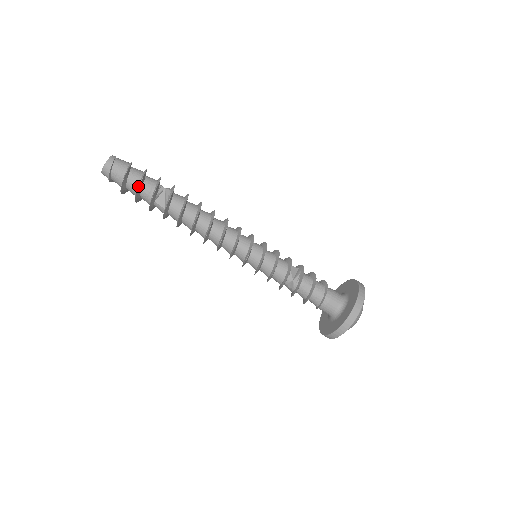
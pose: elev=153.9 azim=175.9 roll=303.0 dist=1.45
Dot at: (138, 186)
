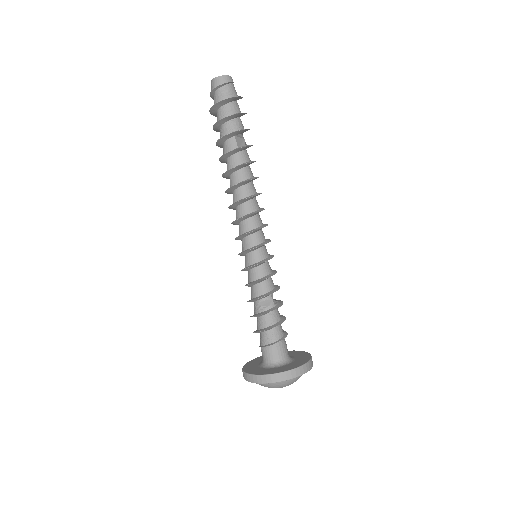
Dot at: (239, 112)
